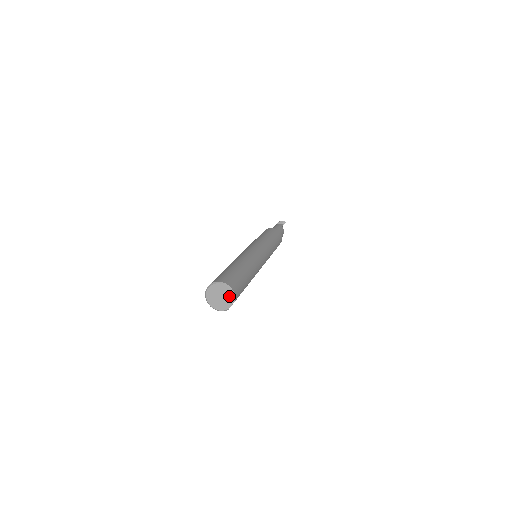
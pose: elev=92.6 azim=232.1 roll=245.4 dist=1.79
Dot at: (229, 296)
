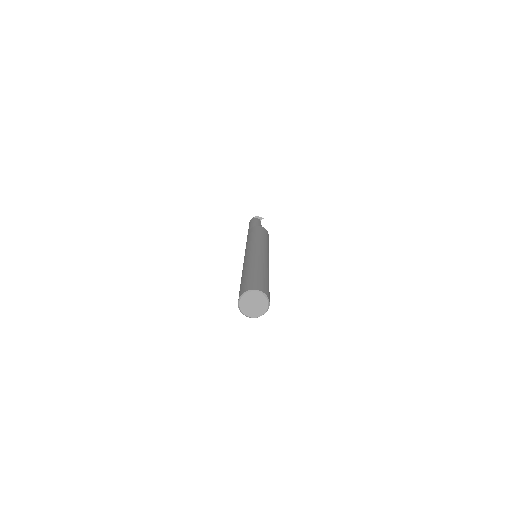
Dot at: (264, 306)
